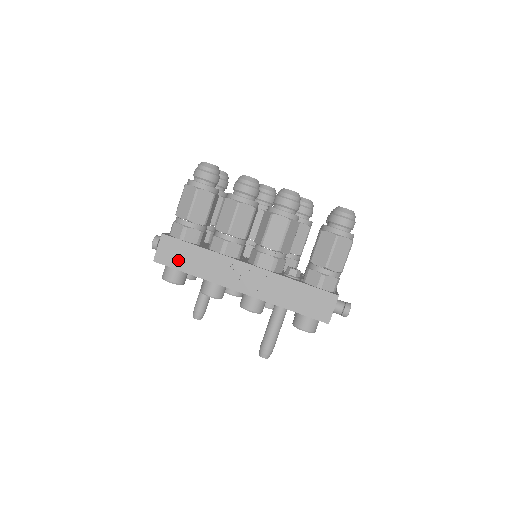
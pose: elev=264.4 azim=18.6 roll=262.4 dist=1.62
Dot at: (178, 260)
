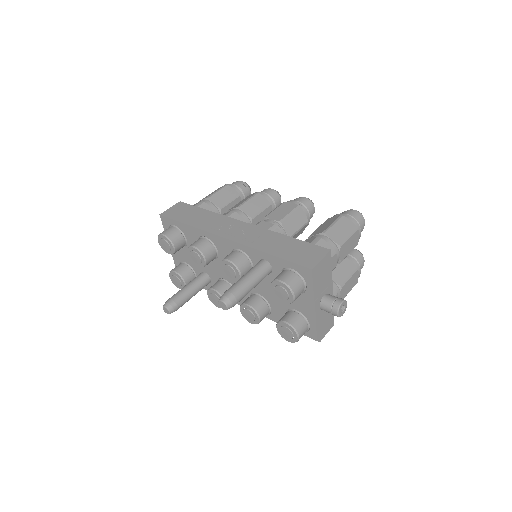
Dot at: (182, 216)
